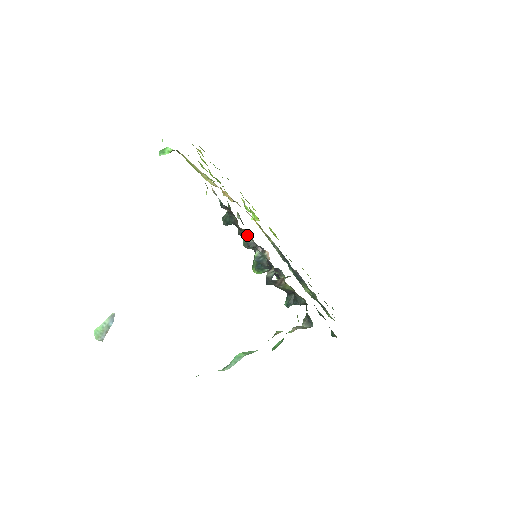
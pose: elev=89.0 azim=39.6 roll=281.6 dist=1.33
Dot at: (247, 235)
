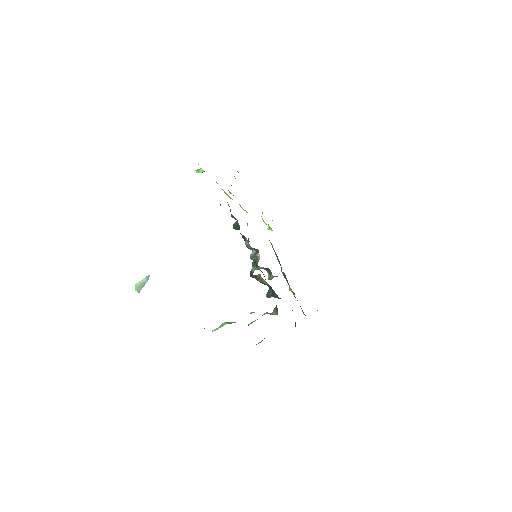
Dot at: occluded
